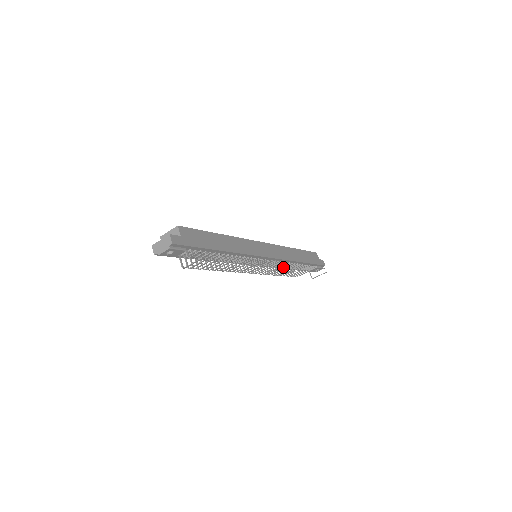
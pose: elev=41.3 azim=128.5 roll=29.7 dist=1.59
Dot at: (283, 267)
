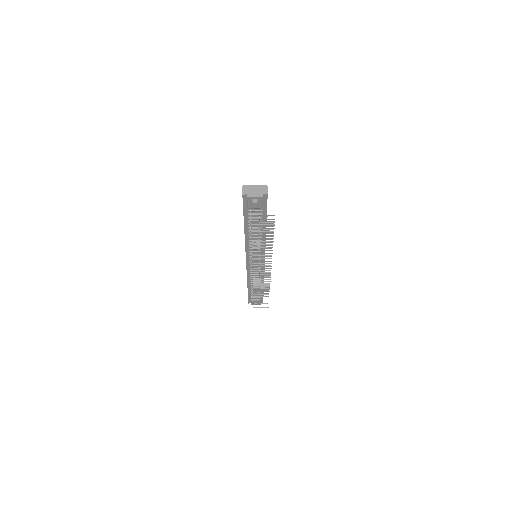
Dot at: (259, 280)
